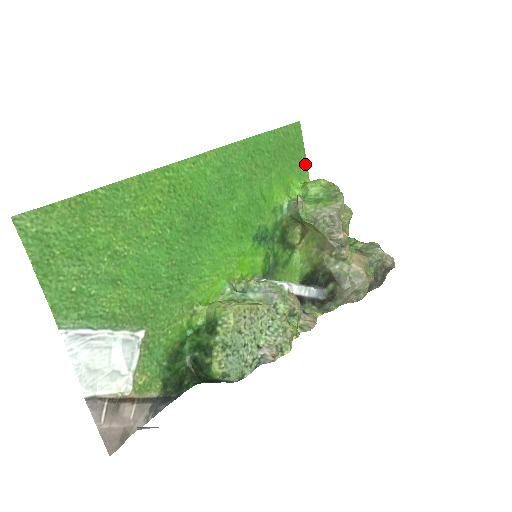
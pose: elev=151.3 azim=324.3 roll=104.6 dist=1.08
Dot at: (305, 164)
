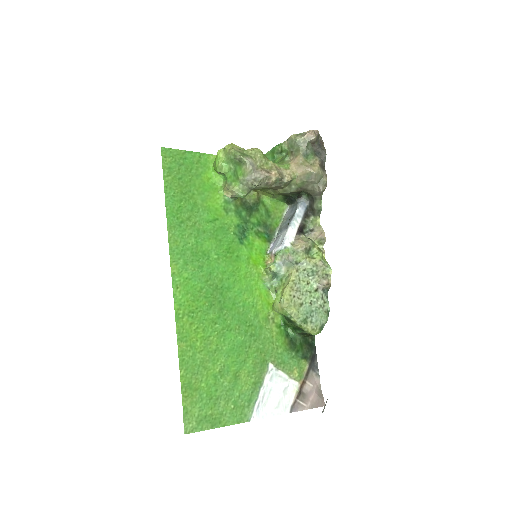
Dot at: (198, 155)
